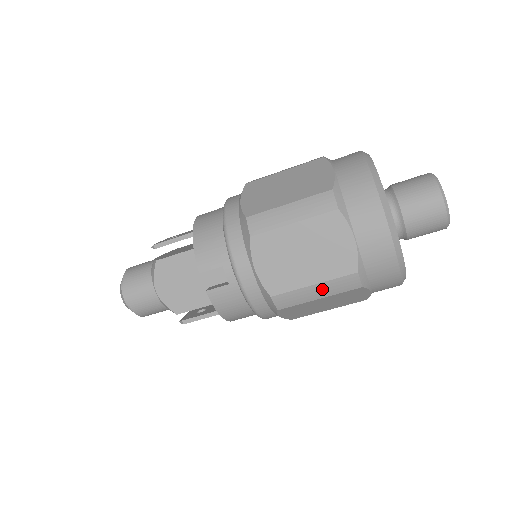
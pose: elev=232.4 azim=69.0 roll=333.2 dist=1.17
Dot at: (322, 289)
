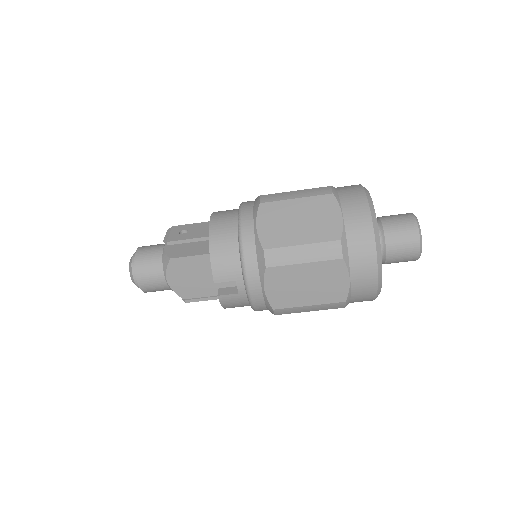
Dot at: (315, 308)
